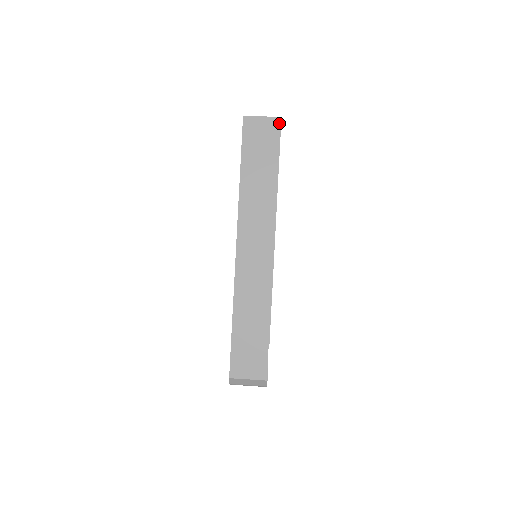
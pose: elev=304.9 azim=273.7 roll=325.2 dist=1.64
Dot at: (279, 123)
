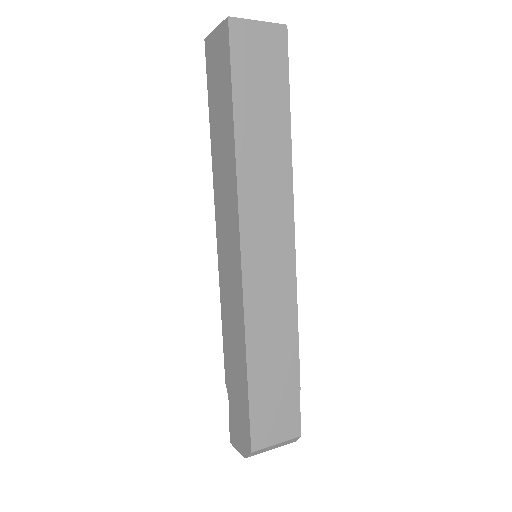
Dot at: (285, 35)
